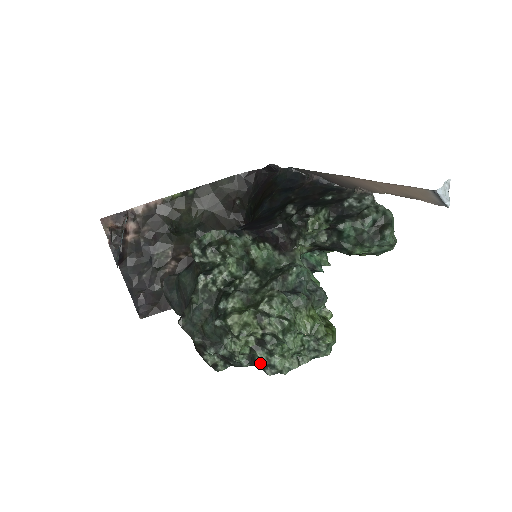
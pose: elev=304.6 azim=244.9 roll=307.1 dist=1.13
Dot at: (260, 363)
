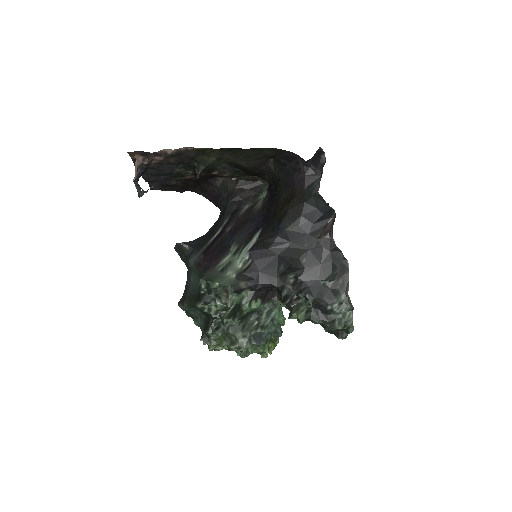
Dot at: occluded
